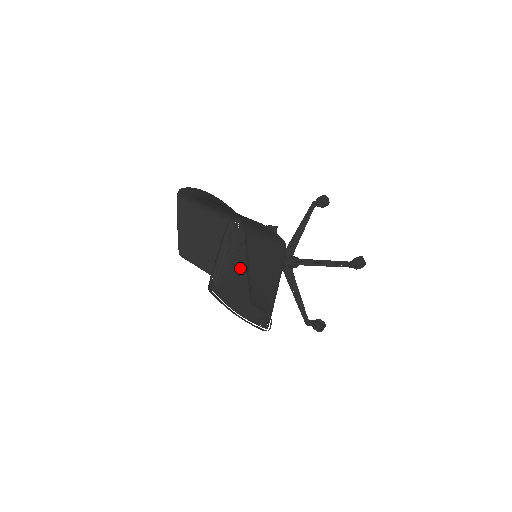
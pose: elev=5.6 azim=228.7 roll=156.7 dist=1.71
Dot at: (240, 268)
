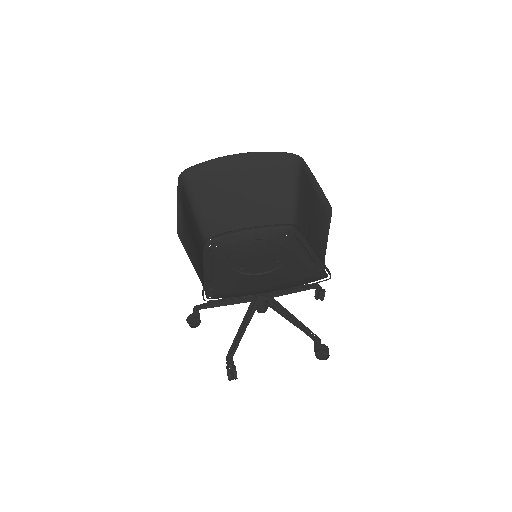
Dot at: (243, 266)
